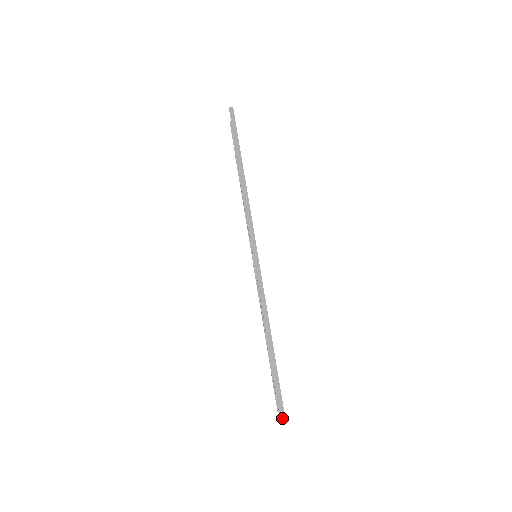
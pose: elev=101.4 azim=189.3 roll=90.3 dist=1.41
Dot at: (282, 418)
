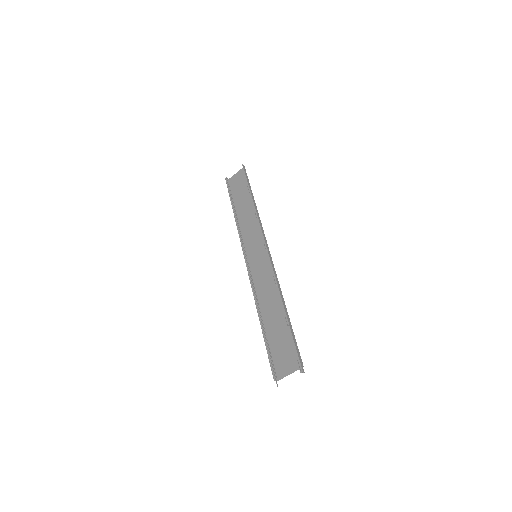
Dot at: (302, 367)
